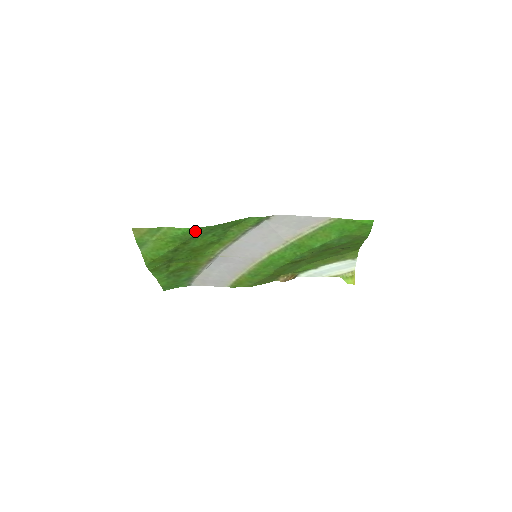
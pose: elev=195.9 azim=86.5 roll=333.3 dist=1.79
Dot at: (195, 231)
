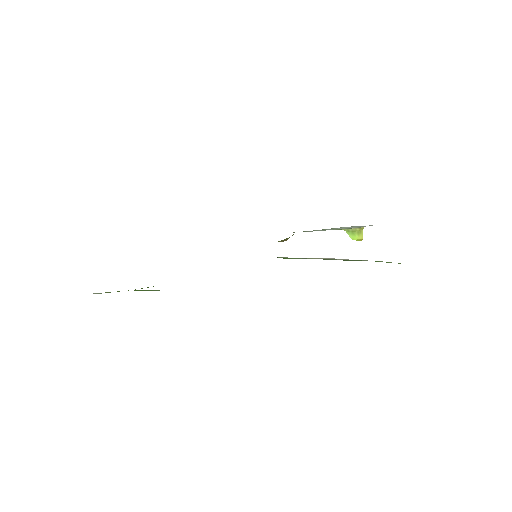
Dot at: occluded
